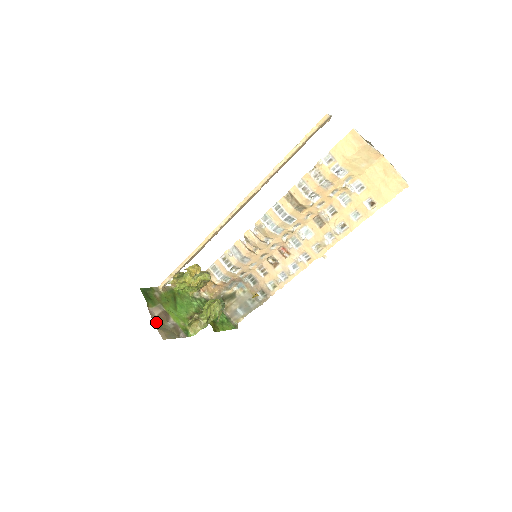
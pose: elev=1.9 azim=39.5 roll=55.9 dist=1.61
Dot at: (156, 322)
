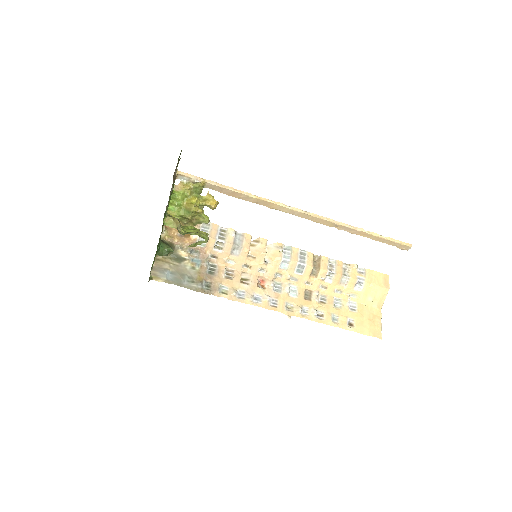
Dot at: occluded
